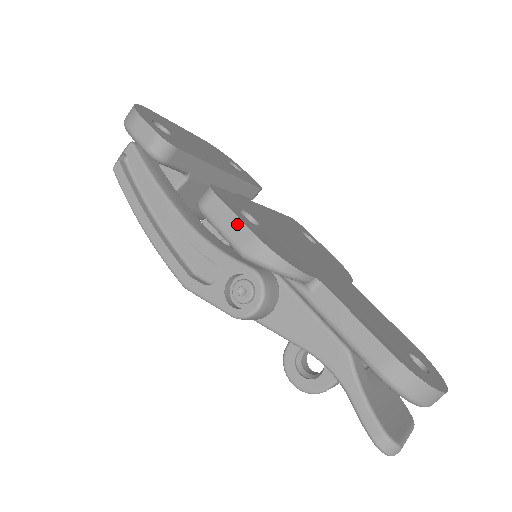
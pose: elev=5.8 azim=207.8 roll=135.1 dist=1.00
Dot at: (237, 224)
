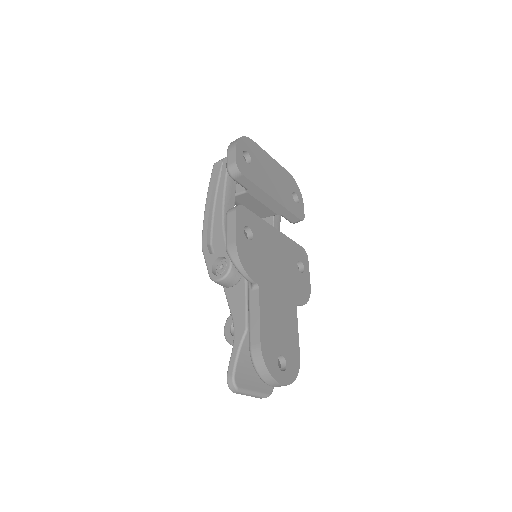
Dot at: (234, 232)
